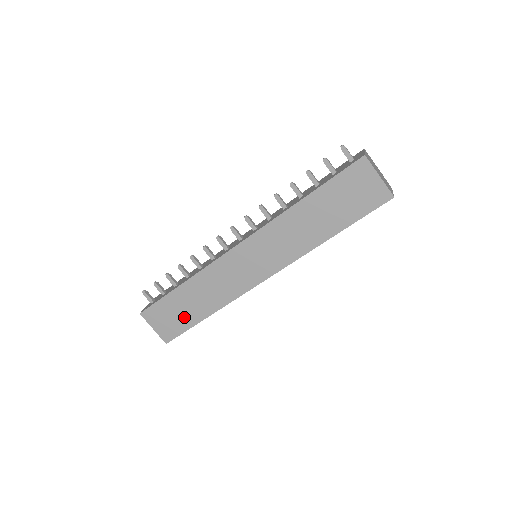
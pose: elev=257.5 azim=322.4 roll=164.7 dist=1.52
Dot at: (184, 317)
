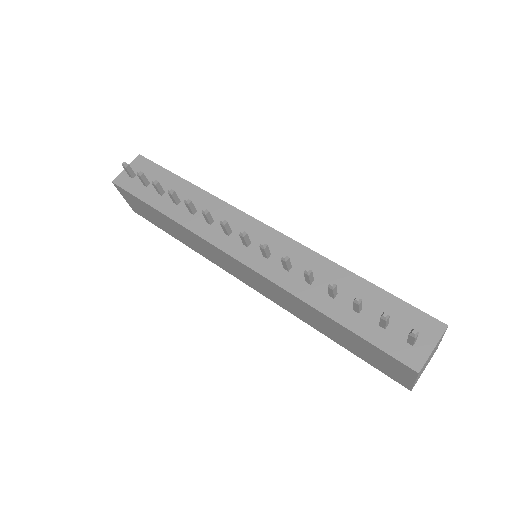
Dot at: (157, 222)
